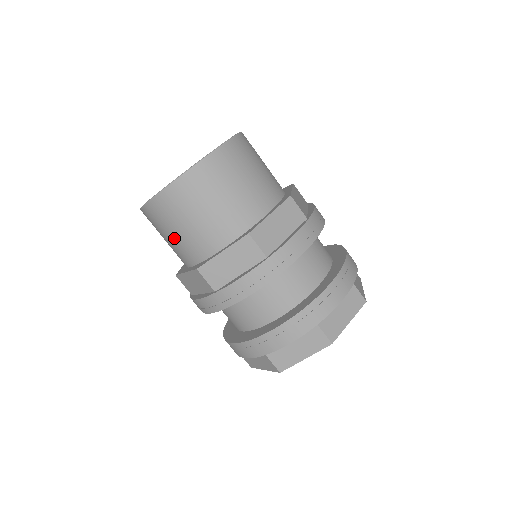
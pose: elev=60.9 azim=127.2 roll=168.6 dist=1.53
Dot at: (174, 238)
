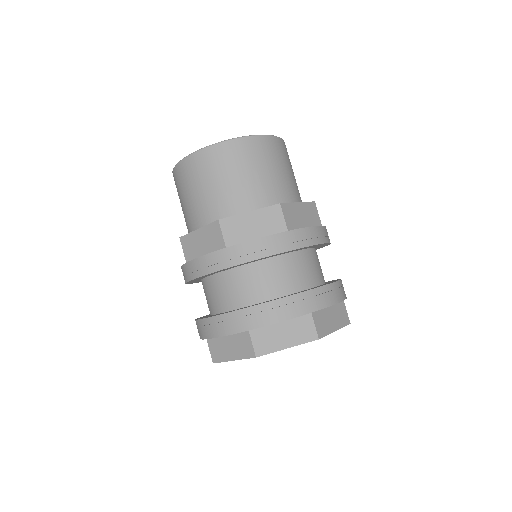
Dot at: (203, 193)
